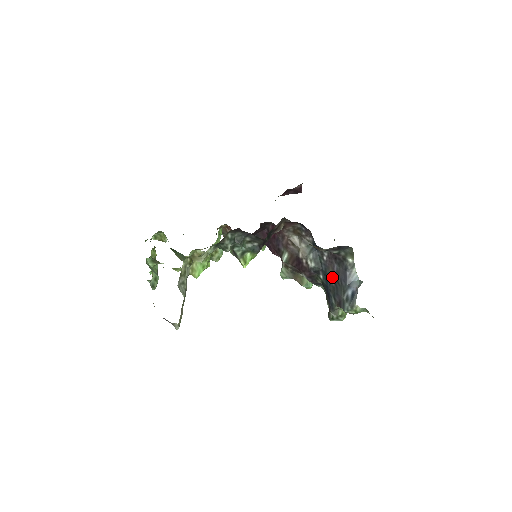
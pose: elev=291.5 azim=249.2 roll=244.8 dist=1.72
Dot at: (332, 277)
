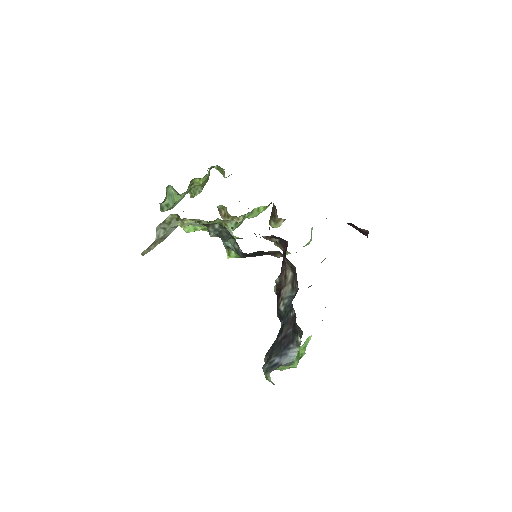
Dot at: (282, 334)
